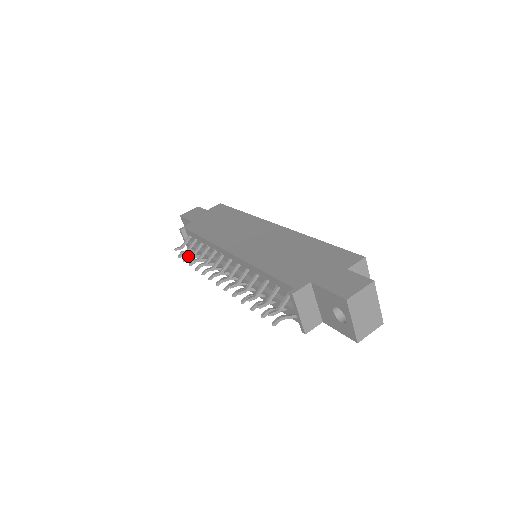
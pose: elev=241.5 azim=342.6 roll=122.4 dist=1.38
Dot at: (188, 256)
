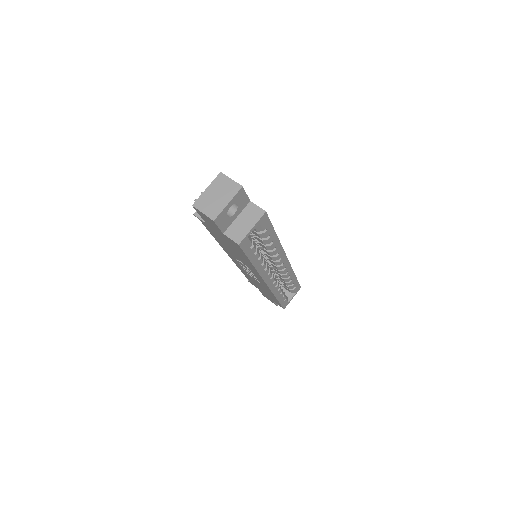
Dot at: occluded
